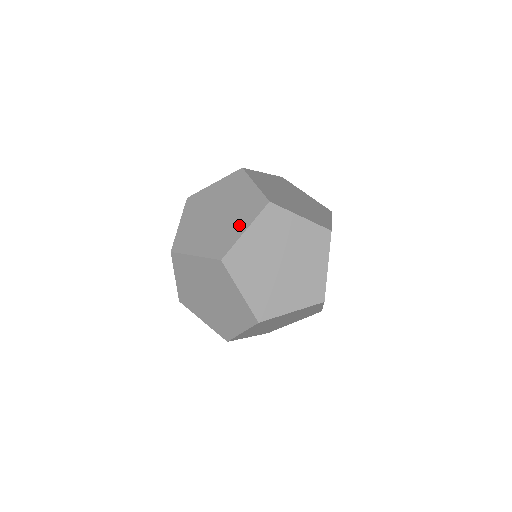
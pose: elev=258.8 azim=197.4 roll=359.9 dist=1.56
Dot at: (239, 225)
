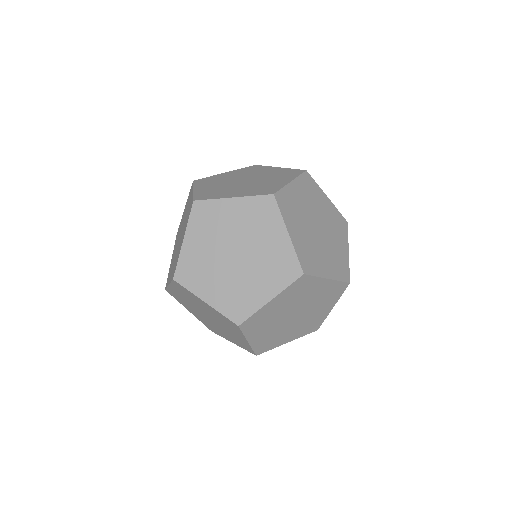
Dot at: (263, 289)
